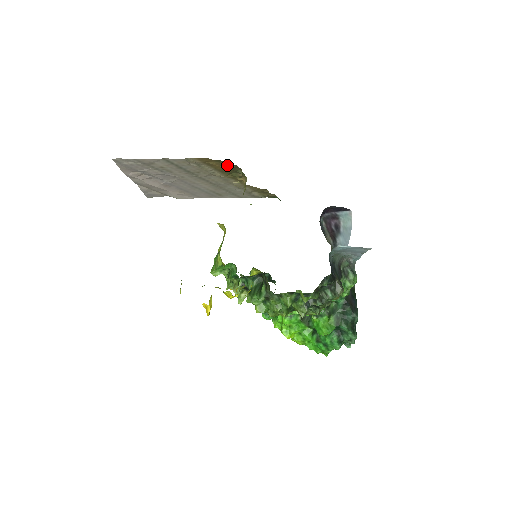
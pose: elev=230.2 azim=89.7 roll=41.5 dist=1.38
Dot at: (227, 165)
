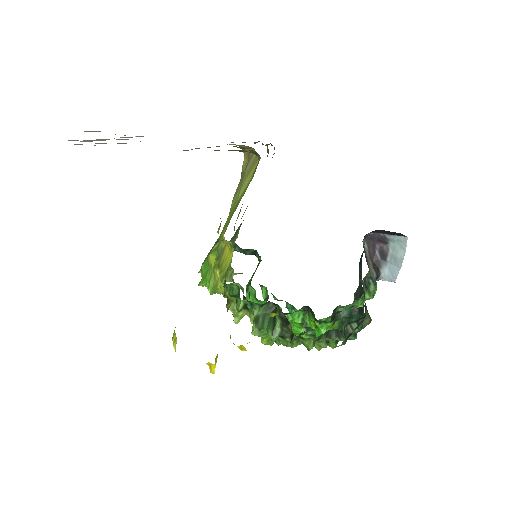
Dot at: (239, 150)
